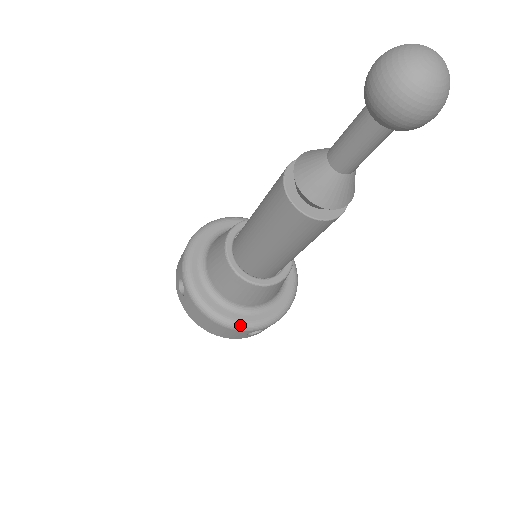
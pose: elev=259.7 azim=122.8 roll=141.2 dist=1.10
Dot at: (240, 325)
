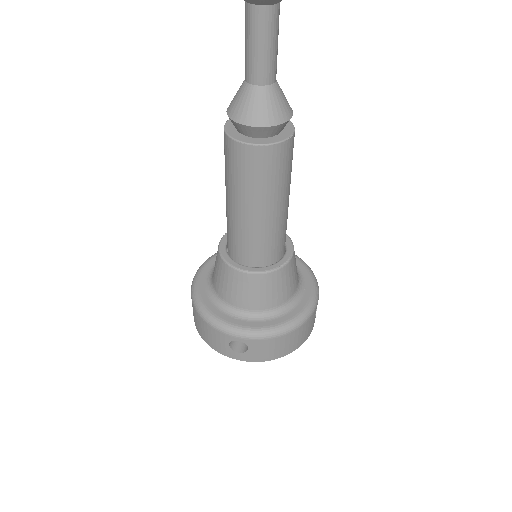
Dot at: (217, 322)
